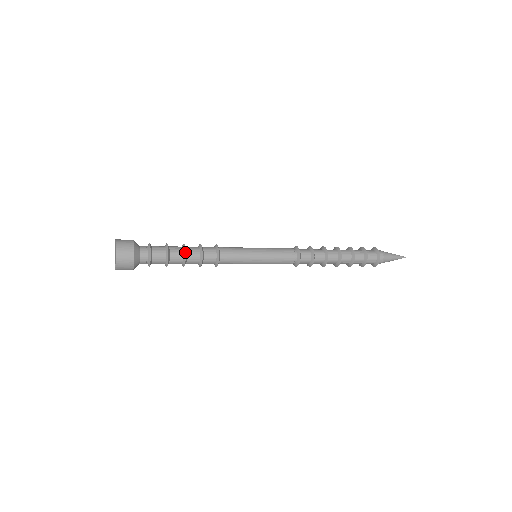
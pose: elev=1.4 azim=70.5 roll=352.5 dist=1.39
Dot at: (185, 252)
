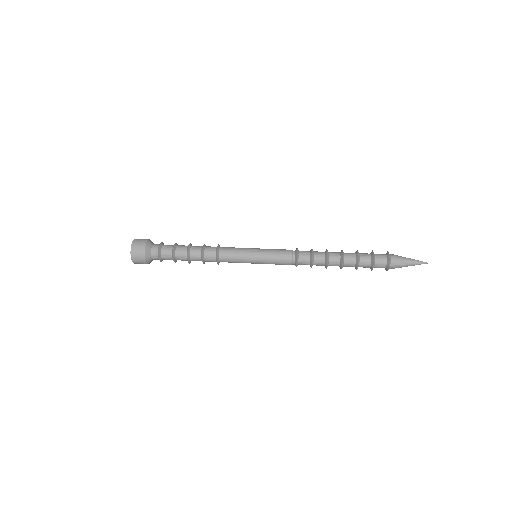
Dot at: (187, 250)
